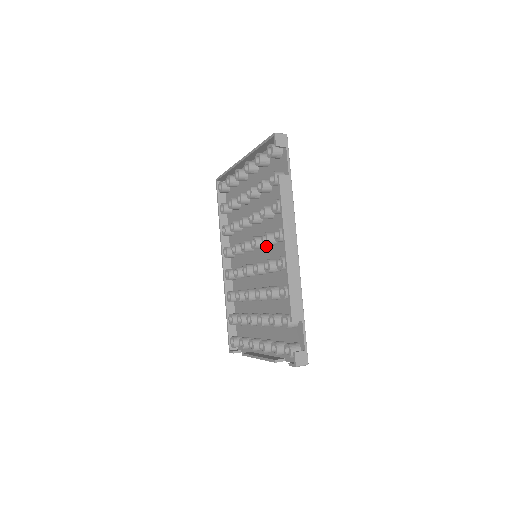
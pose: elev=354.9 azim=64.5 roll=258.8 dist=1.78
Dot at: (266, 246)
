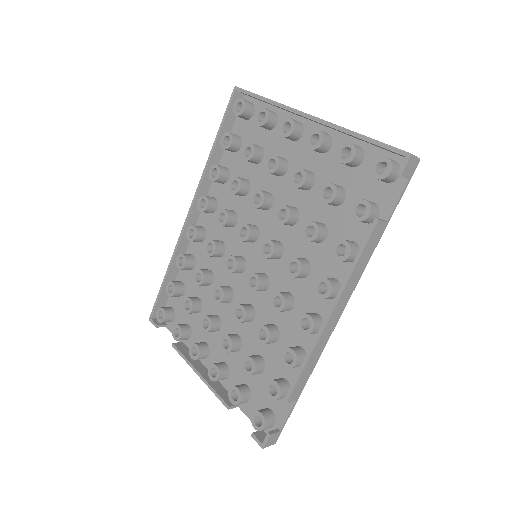
Dot at: (282, 262)
